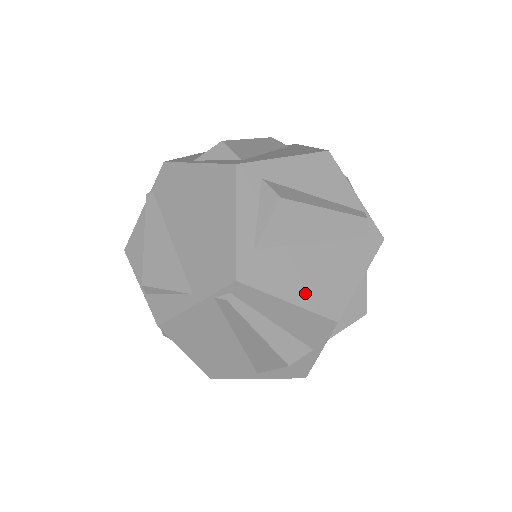
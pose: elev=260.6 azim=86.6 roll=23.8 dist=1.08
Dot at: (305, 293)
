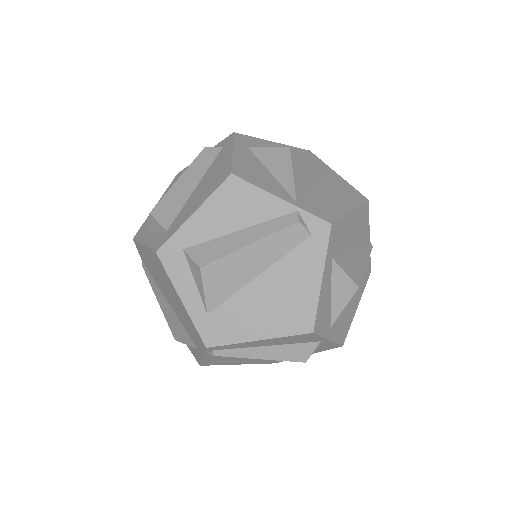
Dot at: (270, 325)
